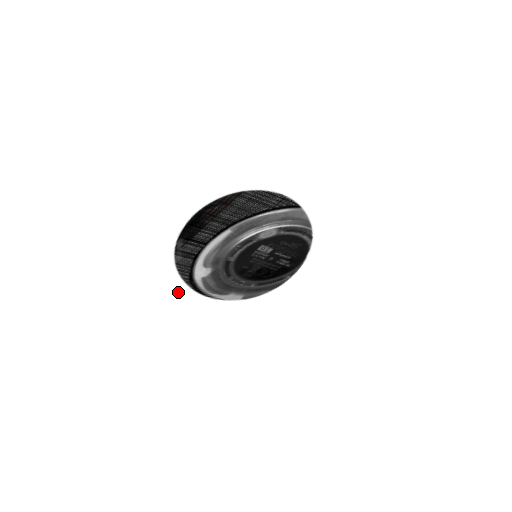
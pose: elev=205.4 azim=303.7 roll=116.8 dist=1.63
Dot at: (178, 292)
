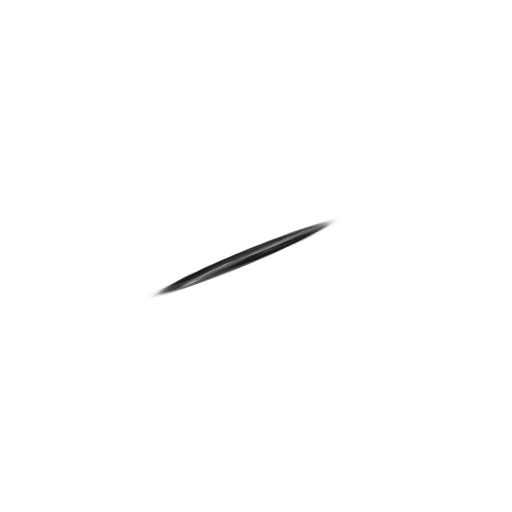
Dot at: (162, 296)
